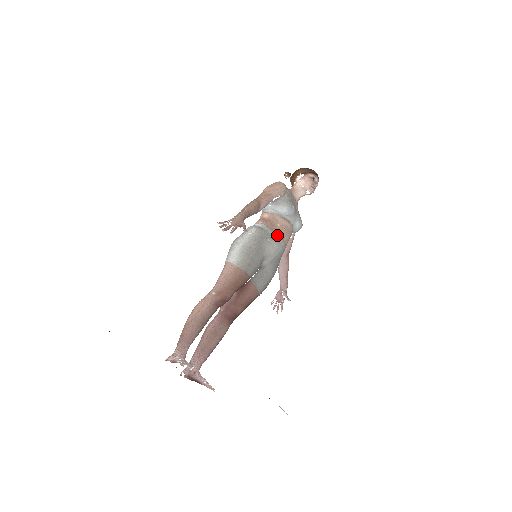
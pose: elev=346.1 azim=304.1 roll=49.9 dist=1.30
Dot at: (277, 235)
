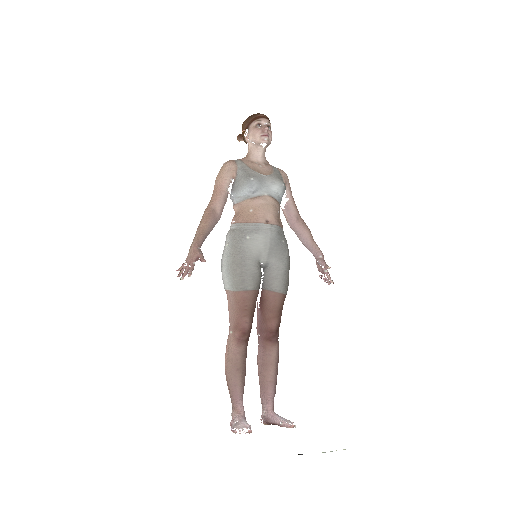
Dot at: (255, 224)
